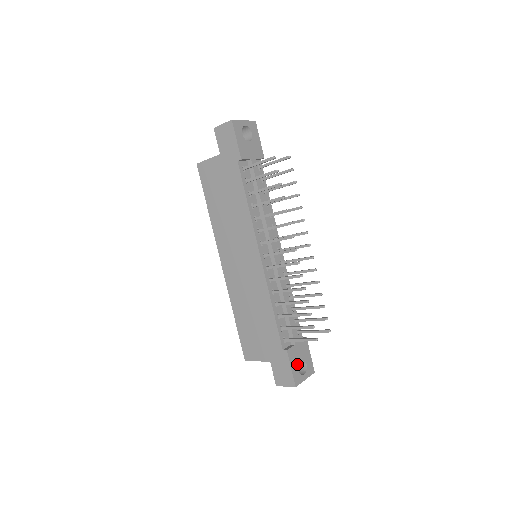
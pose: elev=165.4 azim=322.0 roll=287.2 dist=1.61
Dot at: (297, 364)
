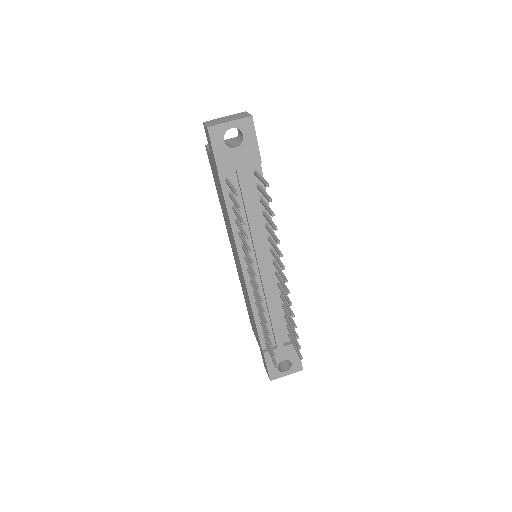
Dot at: (277, 363)
